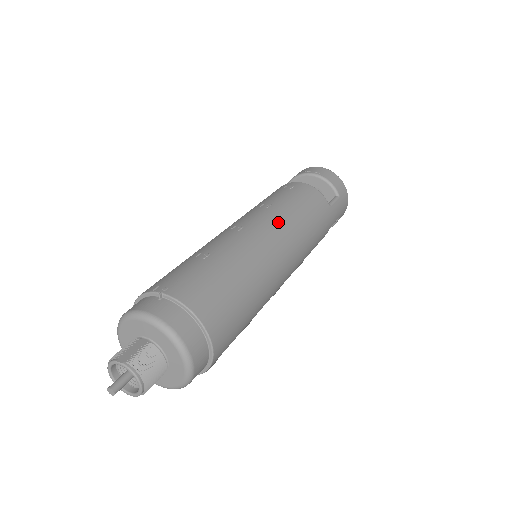
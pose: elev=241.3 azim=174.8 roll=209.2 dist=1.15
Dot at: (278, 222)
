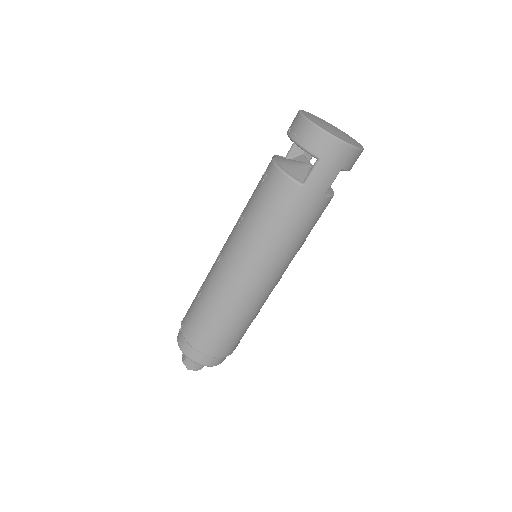
Dot at: (240, 246)
